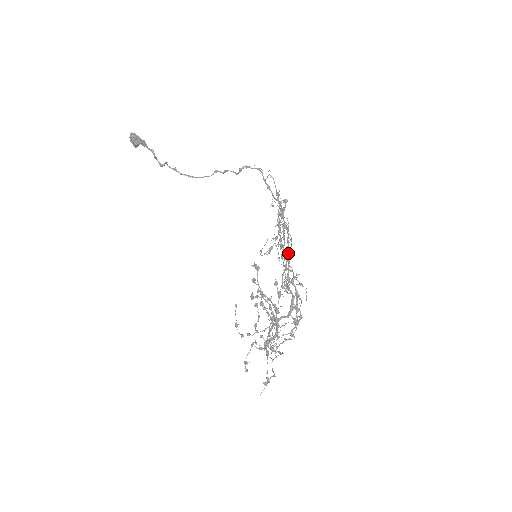
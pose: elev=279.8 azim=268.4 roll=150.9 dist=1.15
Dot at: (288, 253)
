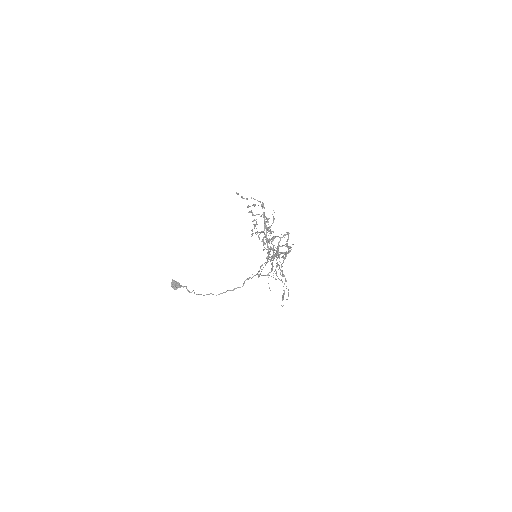
Dot at: (277, 248)
